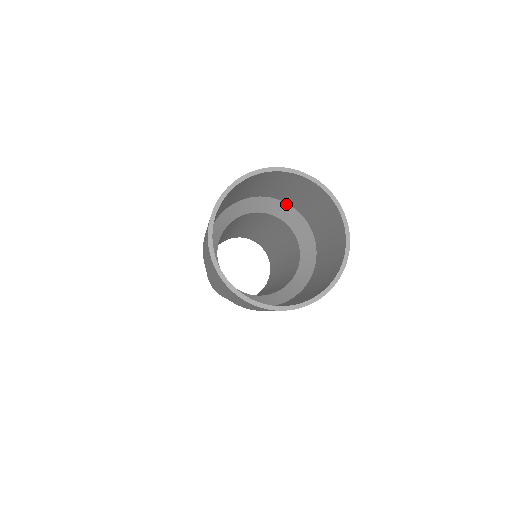
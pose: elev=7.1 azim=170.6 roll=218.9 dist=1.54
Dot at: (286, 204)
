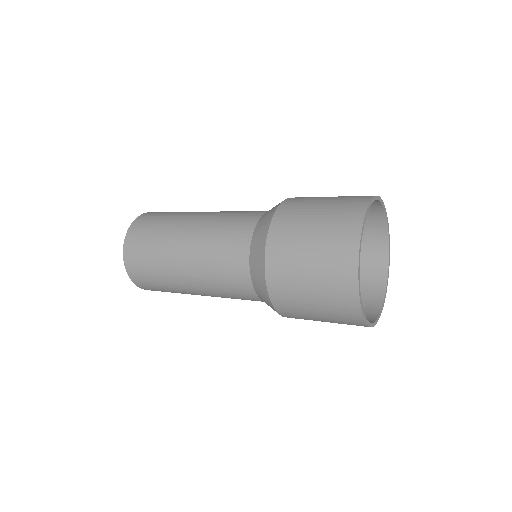
Dot at: occluded
